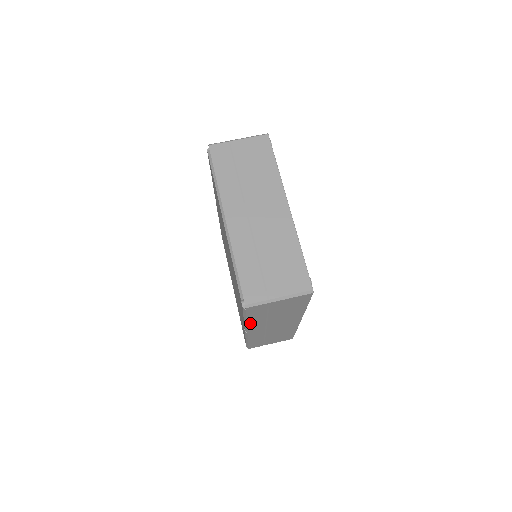
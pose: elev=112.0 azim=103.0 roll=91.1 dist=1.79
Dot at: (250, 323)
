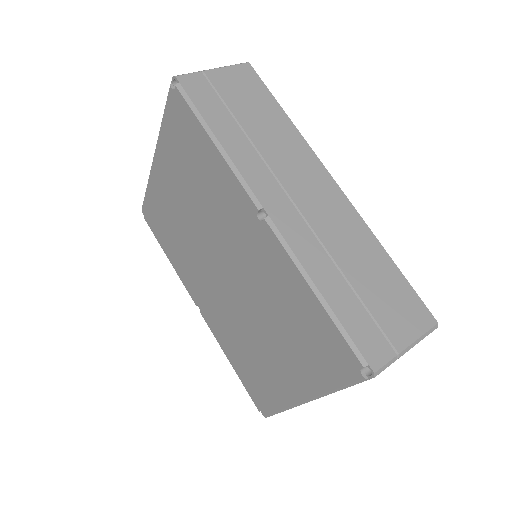
Dot at: (231, 153)
